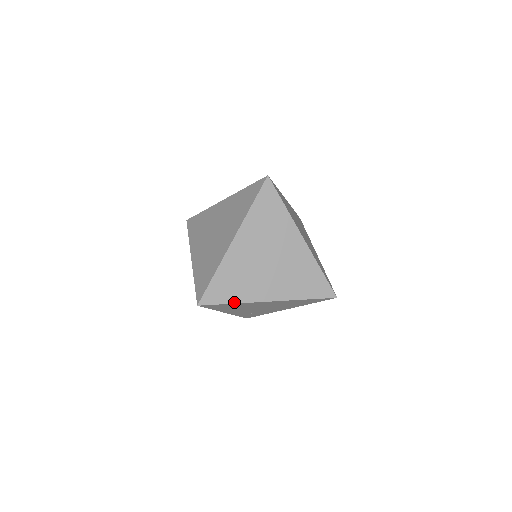
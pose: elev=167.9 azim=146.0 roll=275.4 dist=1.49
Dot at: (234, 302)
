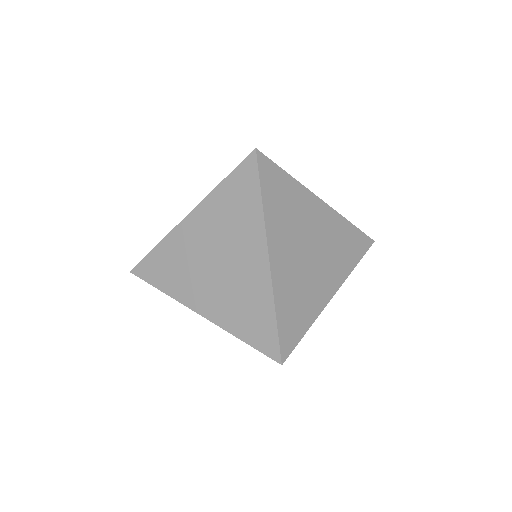
Dot at: (163, 290)
